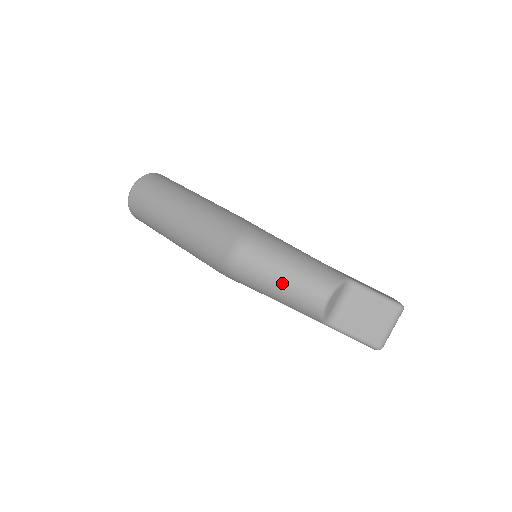
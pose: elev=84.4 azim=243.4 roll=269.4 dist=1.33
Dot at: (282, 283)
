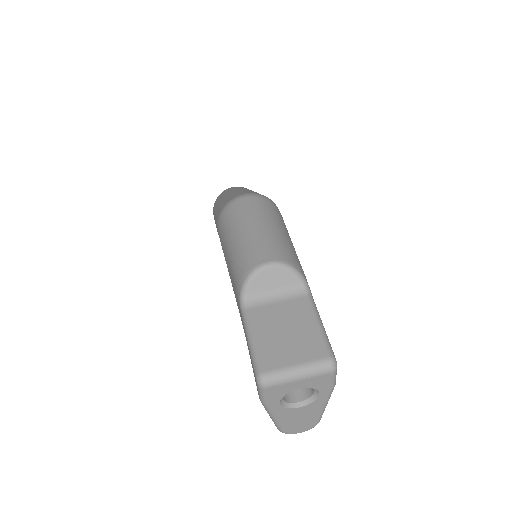
Dot at: (250, 230)
